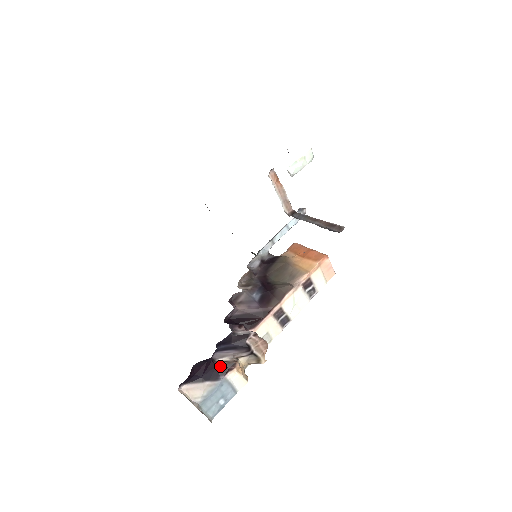
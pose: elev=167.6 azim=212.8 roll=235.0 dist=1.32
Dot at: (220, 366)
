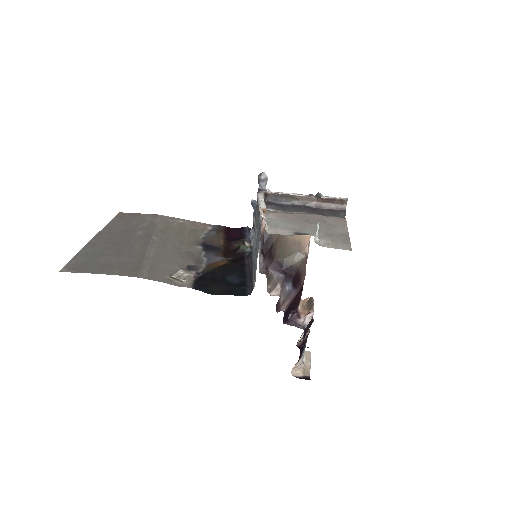
Dot at: (304, 343)
